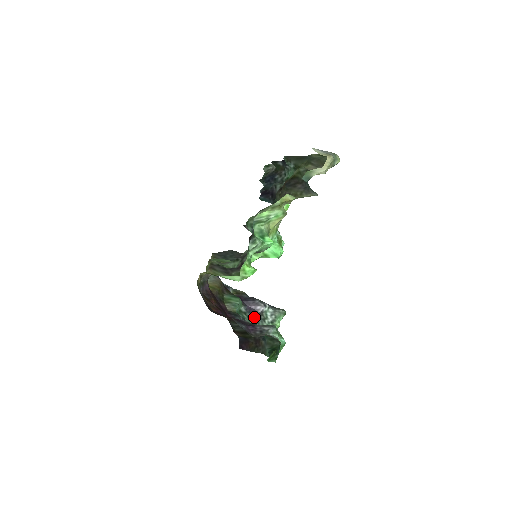
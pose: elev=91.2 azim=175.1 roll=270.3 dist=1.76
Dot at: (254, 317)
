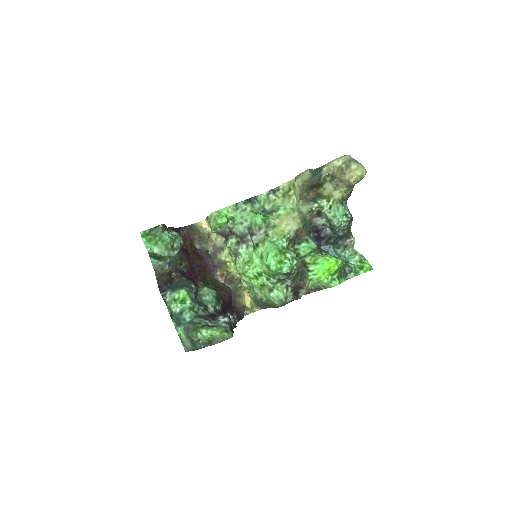
Dot at: (206, 316)
